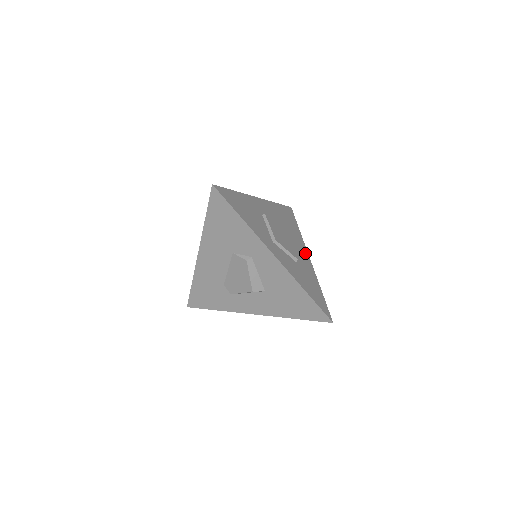
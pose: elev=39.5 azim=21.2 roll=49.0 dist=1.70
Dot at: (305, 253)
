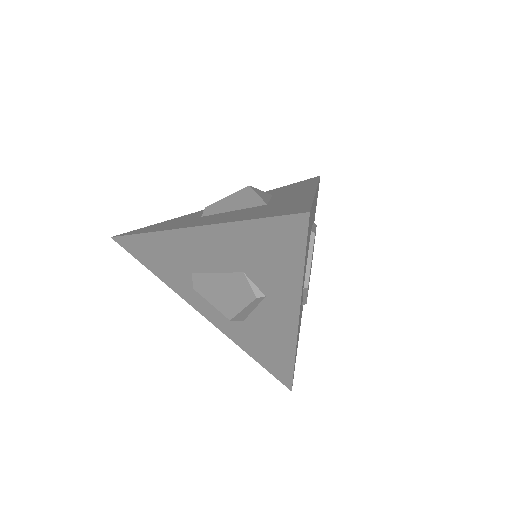
Dot at: occluded
